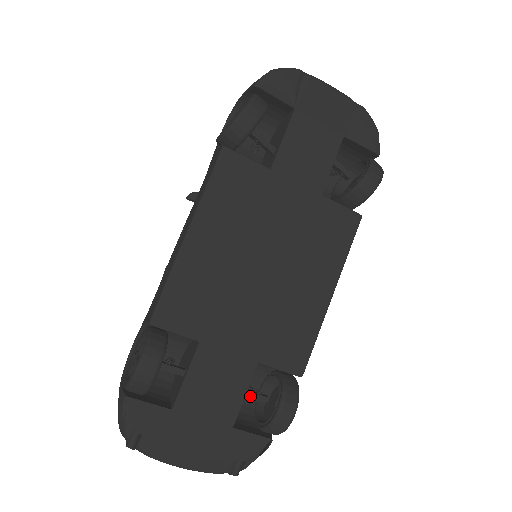
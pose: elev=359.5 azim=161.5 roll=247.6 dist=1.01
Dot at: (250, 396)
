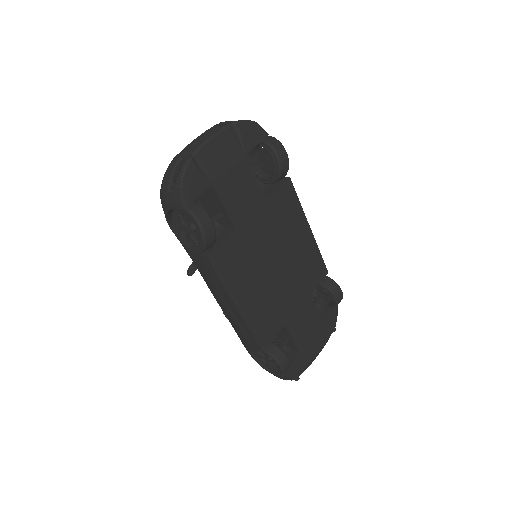
Dot at: occluded
